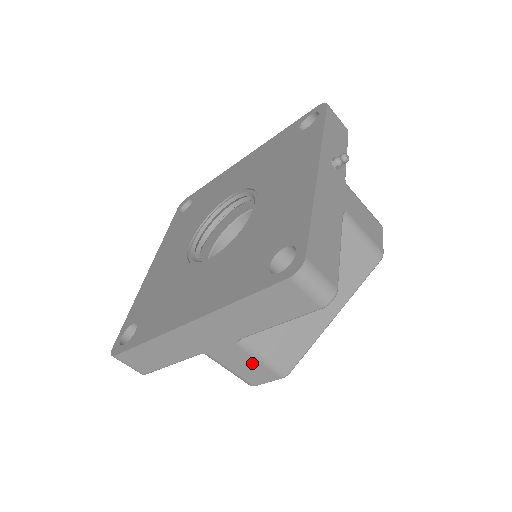
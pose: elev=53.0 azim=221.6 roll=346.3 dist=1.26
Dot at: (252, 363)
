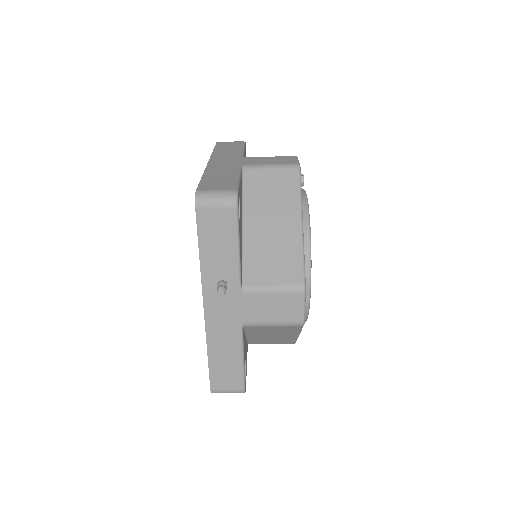
Dot at: occluded
